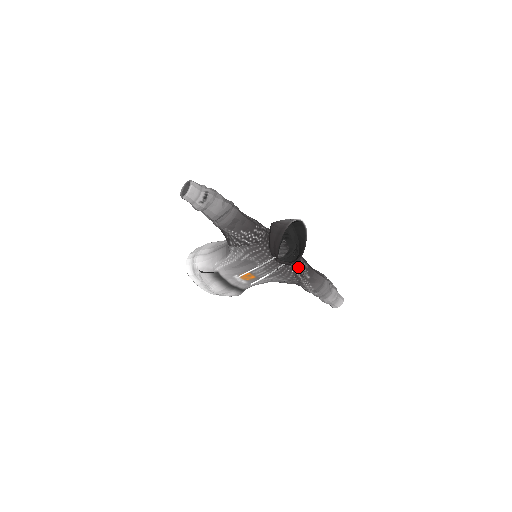
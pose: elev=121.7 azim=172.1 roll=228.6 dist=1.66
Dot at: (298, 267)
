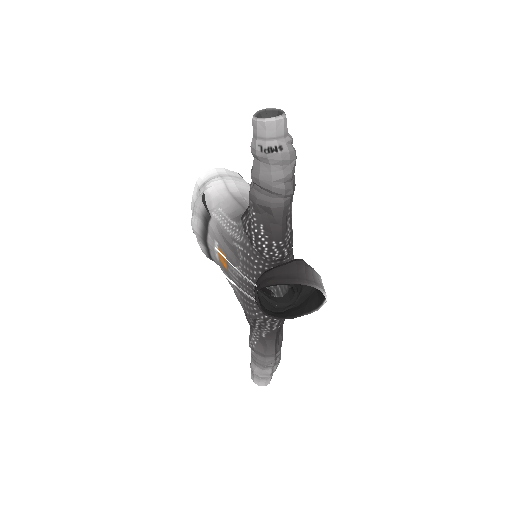
Dot at: (266, 318)
